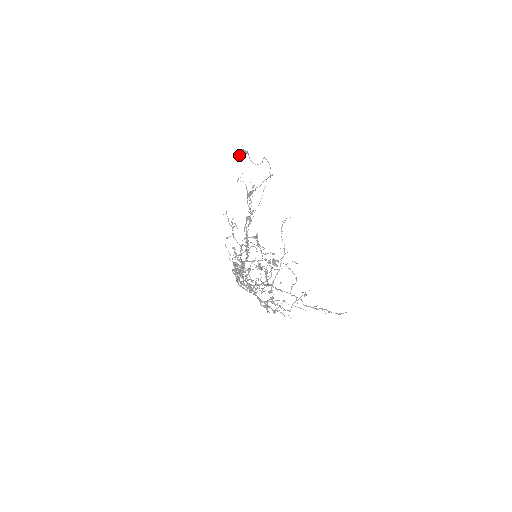
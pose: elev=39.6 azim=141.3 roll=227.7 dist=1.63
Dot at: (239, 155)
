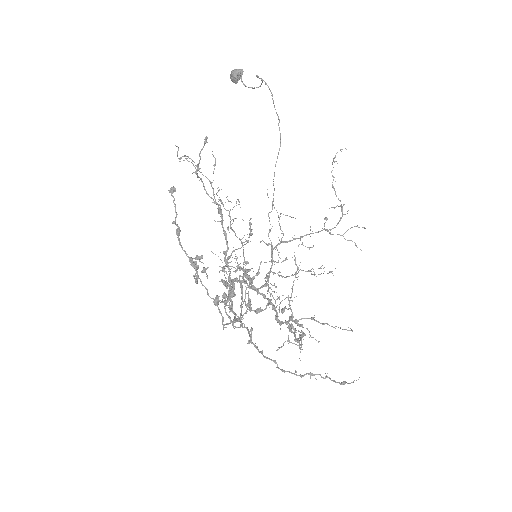
Dot at: (232, 81)
